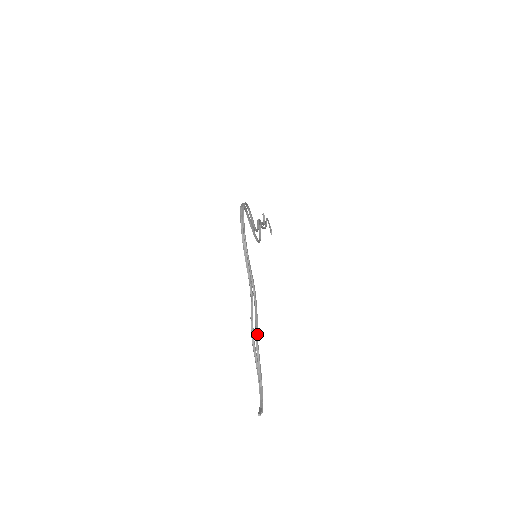
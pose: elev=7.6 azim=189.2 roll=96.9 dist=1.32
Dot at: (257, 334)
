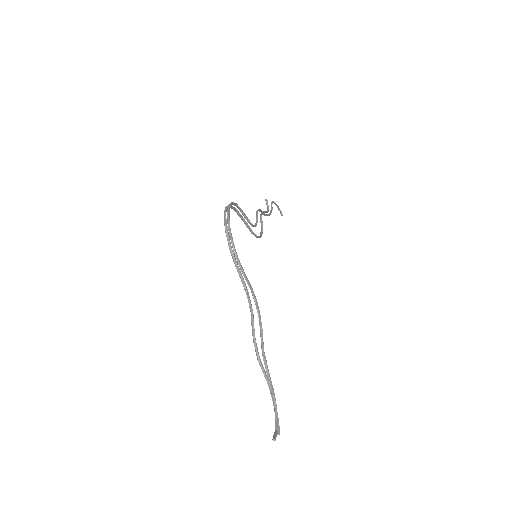
Dot at: (263, 348)
